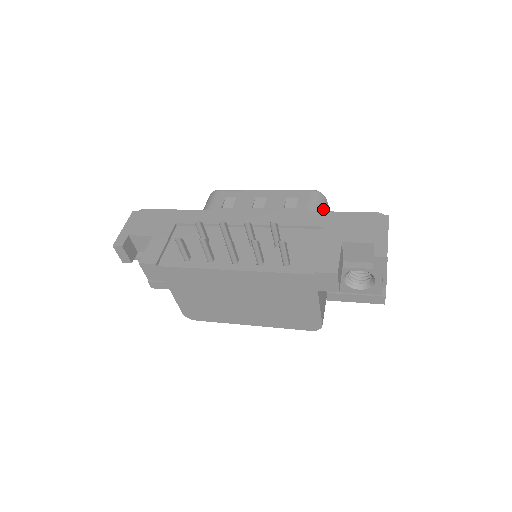
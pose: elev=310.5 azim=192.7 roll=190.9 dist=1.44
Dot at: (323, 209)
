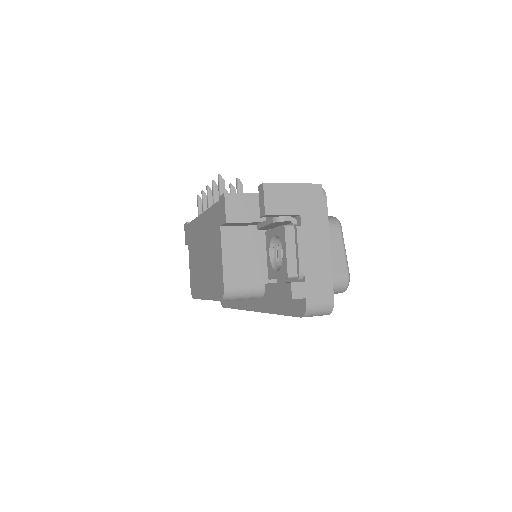
Dot at: occluded
